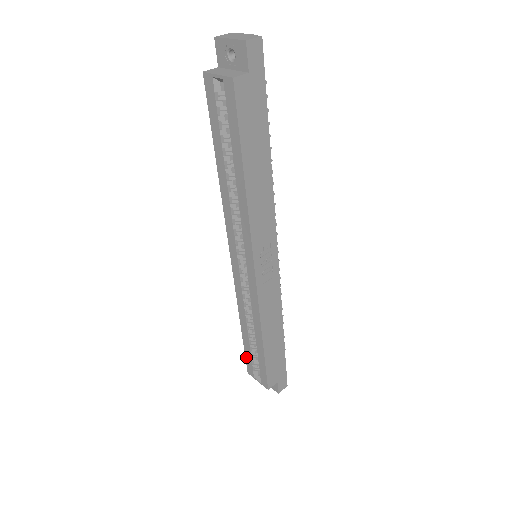
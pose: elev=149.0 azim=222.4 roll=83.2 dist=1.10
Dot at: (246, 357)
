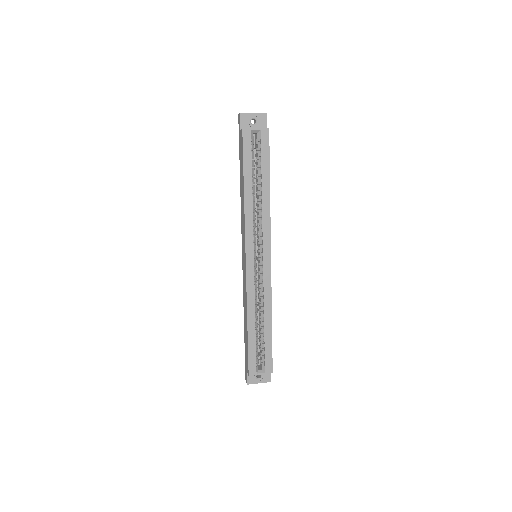
Dot at: (249, 356)
